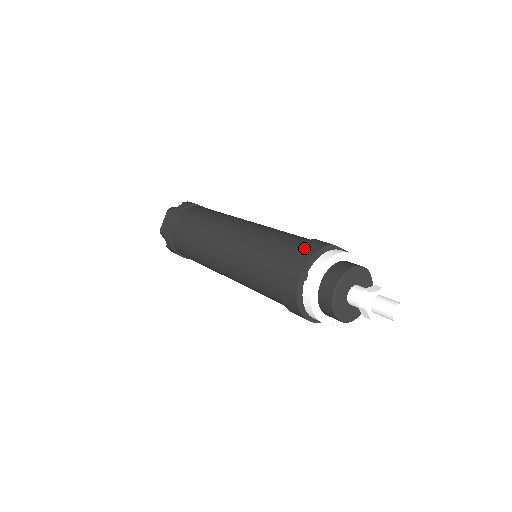
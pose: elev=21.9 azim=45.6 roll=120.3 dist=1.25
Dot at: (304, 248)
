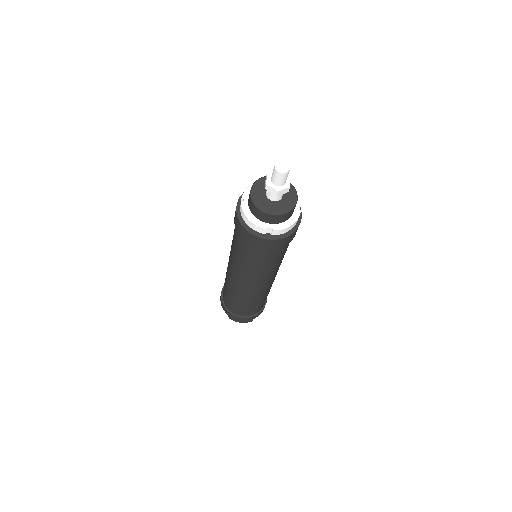
Dot at: occluded
